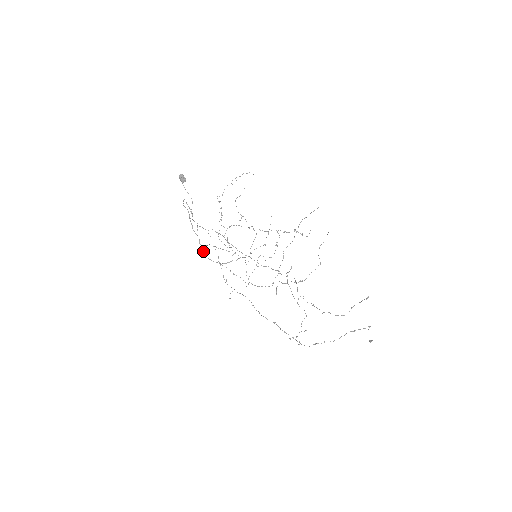
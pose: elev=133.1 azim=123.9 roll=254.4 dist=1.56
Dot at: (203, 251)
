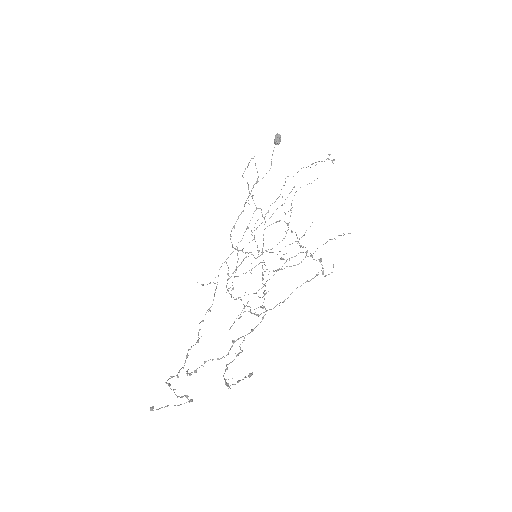
Dot at: occluded
